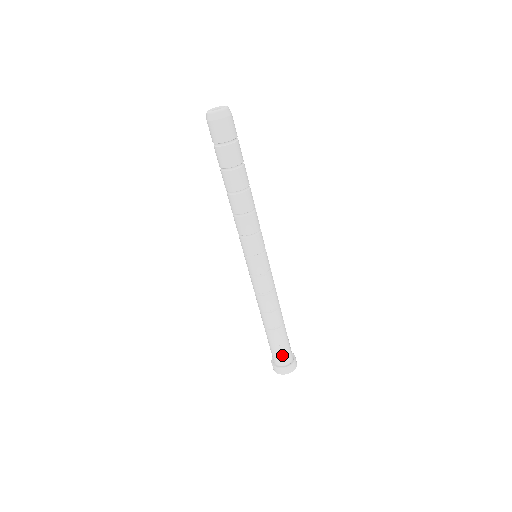
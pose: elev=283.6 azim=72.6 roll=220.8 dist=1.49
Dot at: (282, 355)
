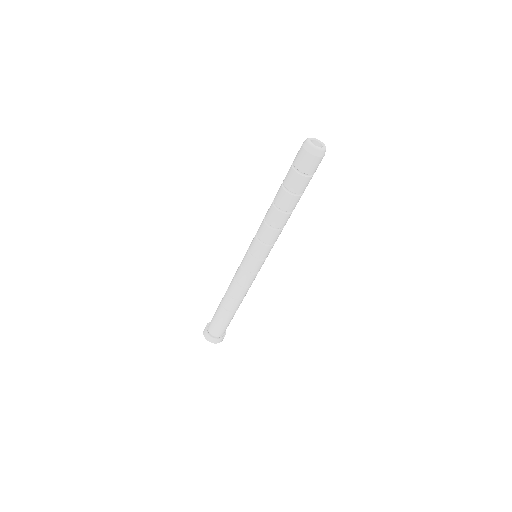
Dot at: (215, 327)
